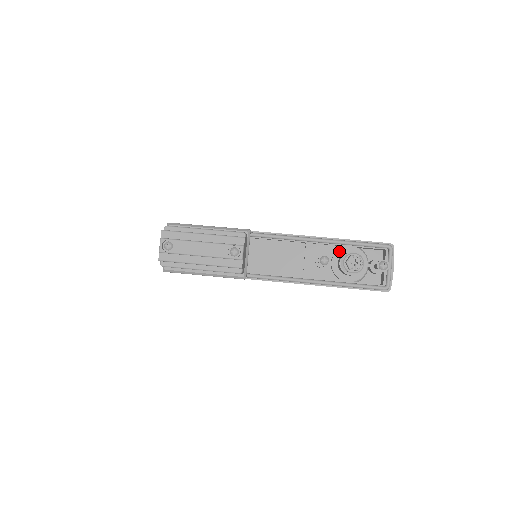
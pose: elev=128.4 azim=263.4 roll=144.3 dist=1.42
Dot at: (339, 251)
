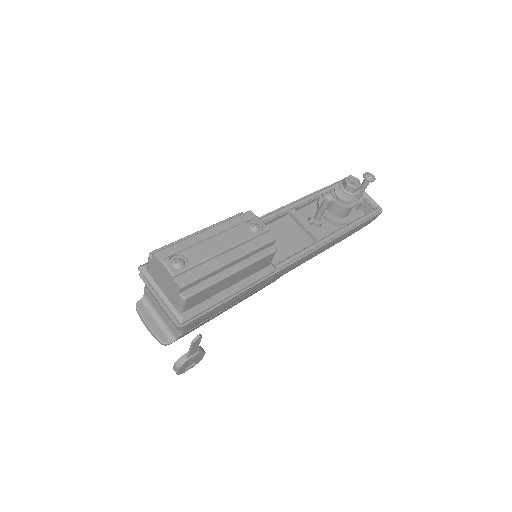
Dot at: (320, 203)
